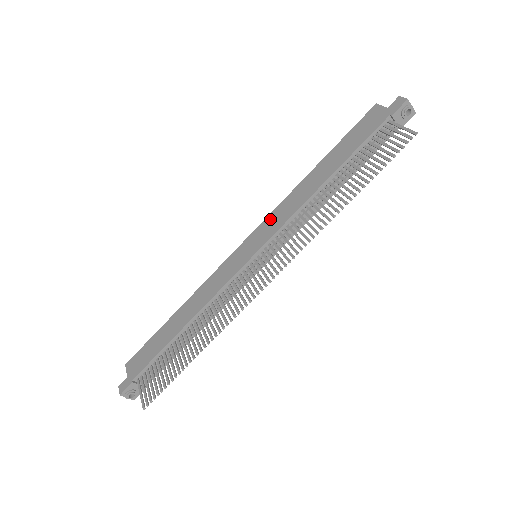
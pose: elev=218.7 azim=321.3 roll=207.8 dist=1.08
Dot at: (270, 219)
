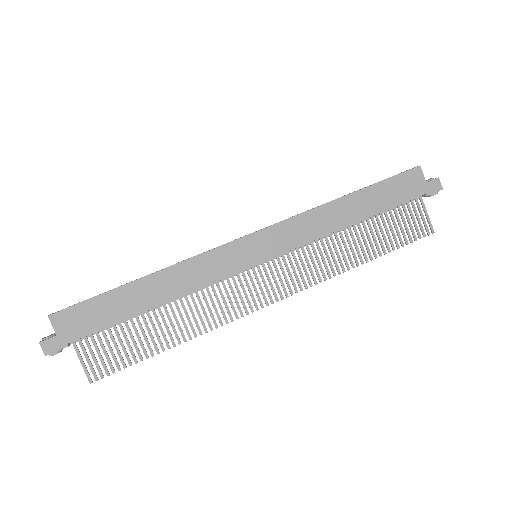
Dot at: (287, 227)
